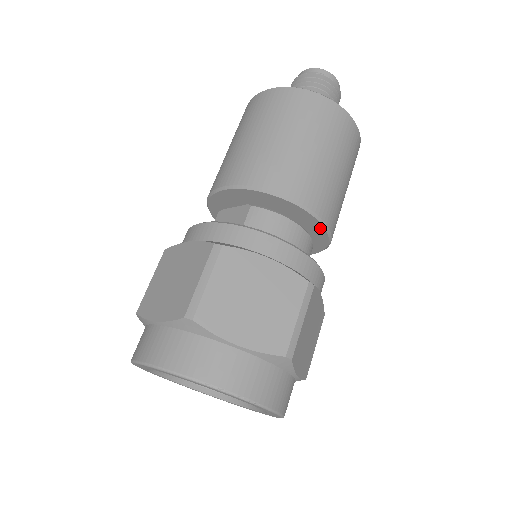
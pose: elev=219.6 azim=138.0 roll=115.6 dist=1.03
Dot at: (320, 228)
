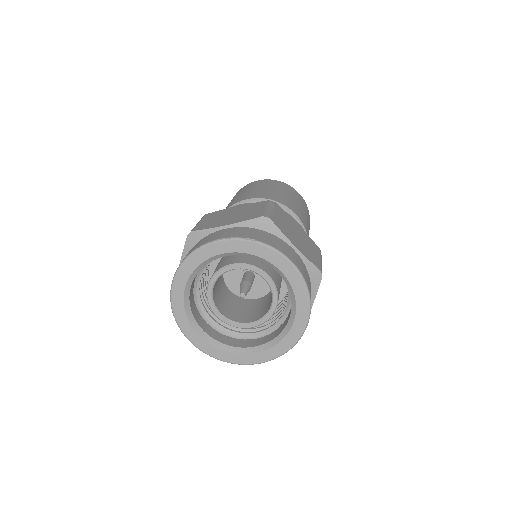
Dot at: occluded
